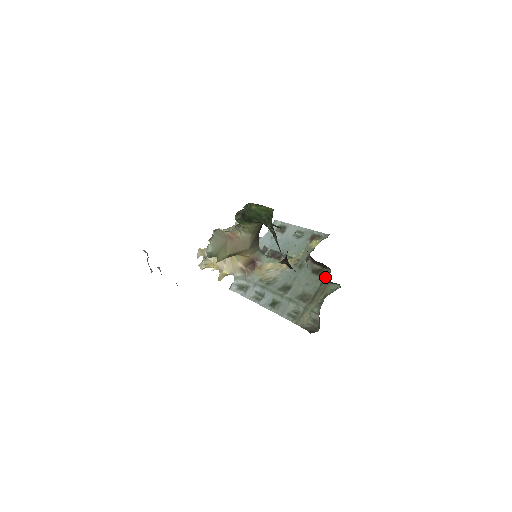
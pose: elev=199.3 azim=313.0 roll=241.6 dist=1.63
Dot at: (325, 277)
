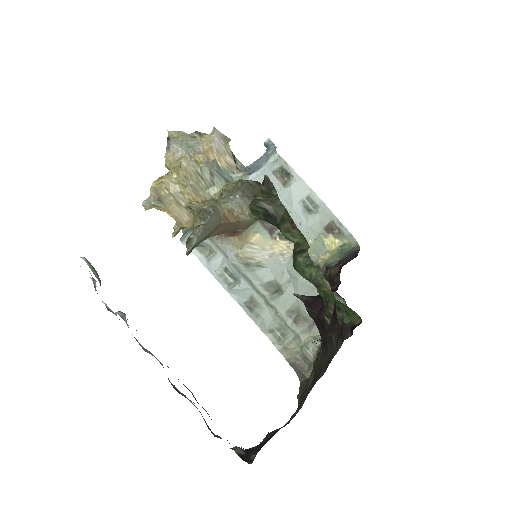
Dot at: occluded
